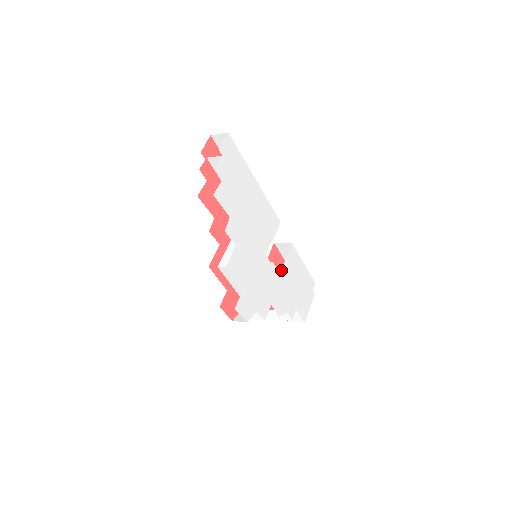
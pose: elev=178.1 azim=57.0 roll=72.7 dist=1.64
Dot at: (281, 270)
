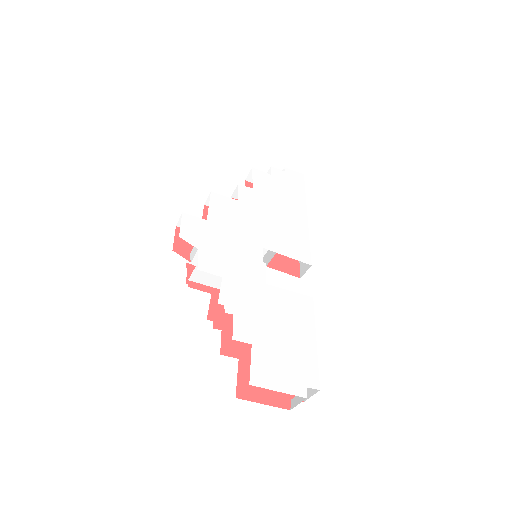
Dot at: (271, 285)
